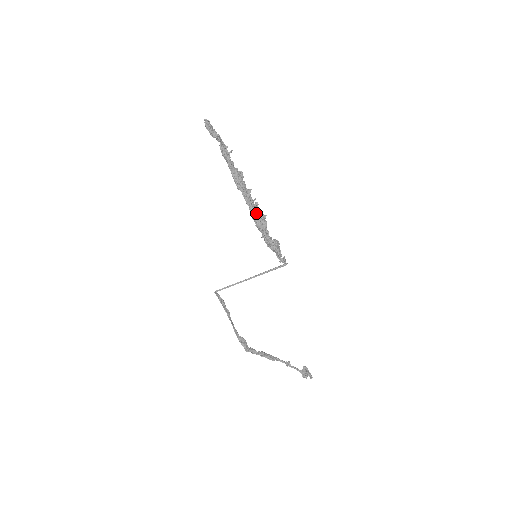
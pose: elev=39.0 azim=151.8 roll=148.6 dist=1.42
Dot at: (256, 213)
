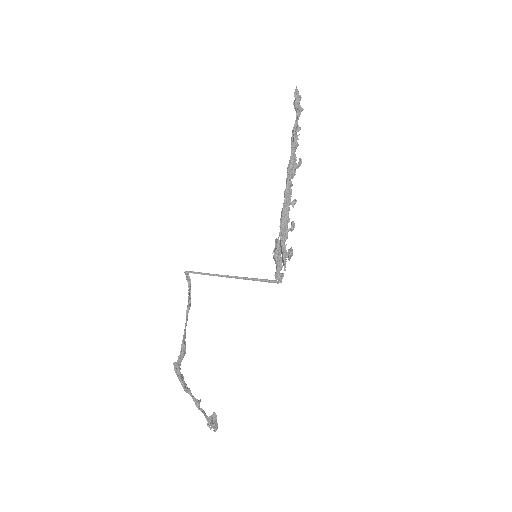
Dot at: (289, 210)
